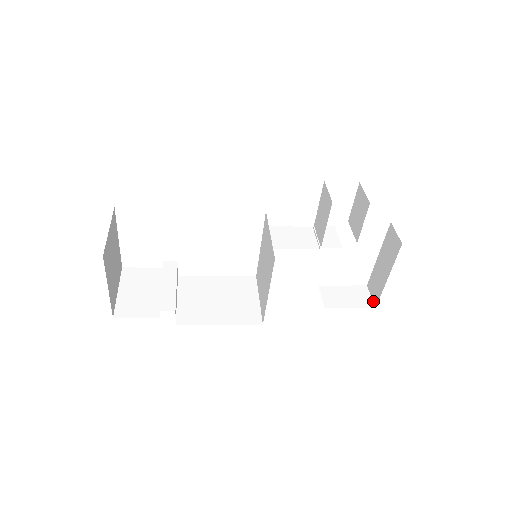
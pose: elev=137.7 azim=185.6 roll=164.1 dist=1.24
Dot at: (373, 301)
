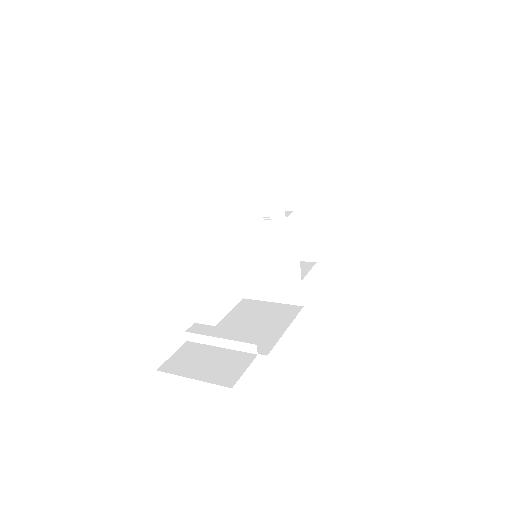
Dot at: (309, 261)
